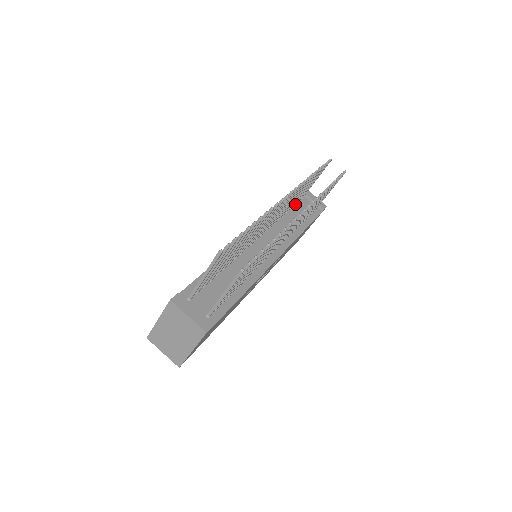
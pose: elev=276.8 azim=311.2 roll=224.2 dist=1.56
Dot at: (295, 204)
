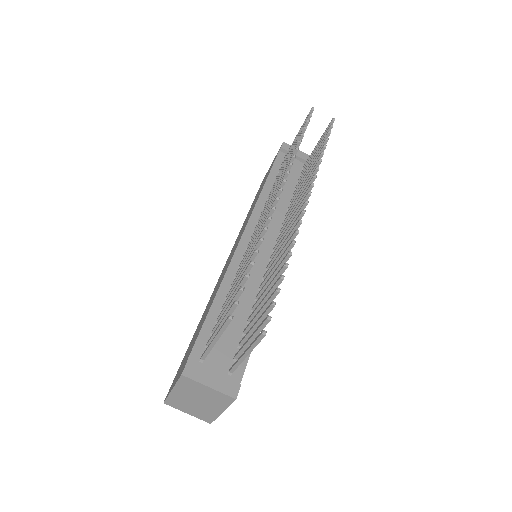
Dot at: occluded
